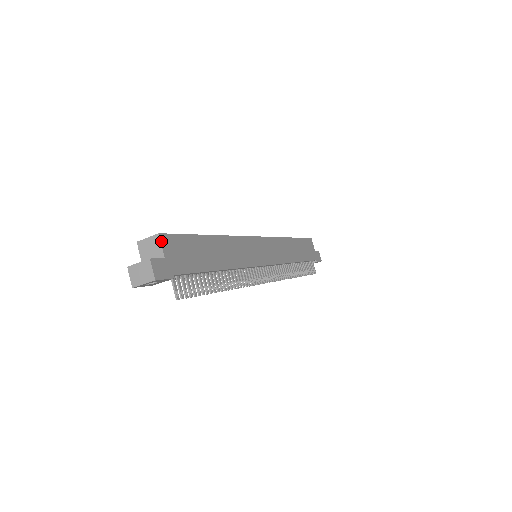
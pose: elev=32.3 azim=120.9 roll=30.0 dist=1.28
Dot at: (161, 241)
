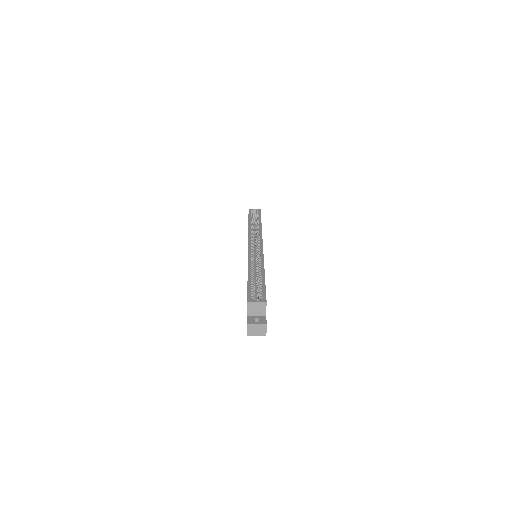
Dot at: occluded
